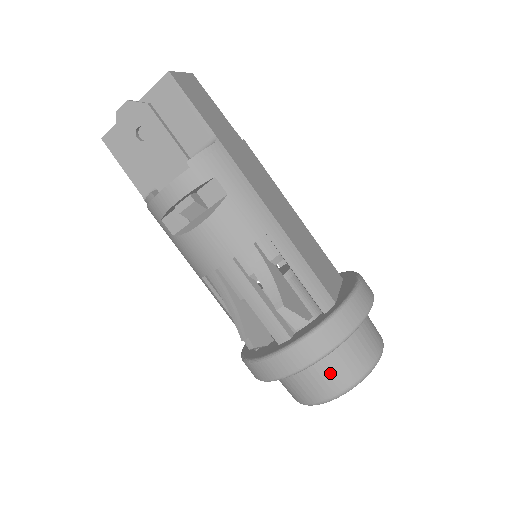
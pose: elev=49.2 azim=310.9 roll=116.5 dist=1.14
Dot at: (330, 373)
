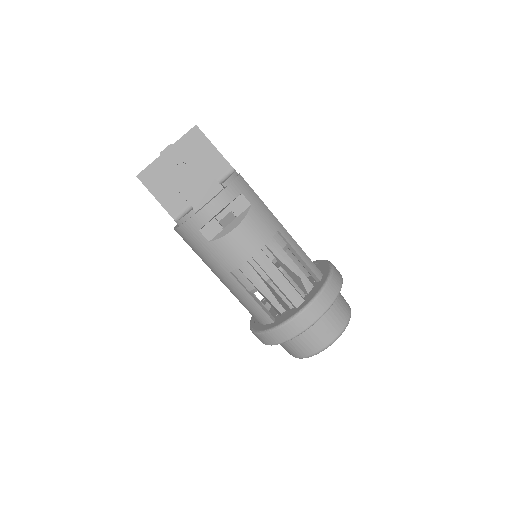
Dot at: (331, 321)
